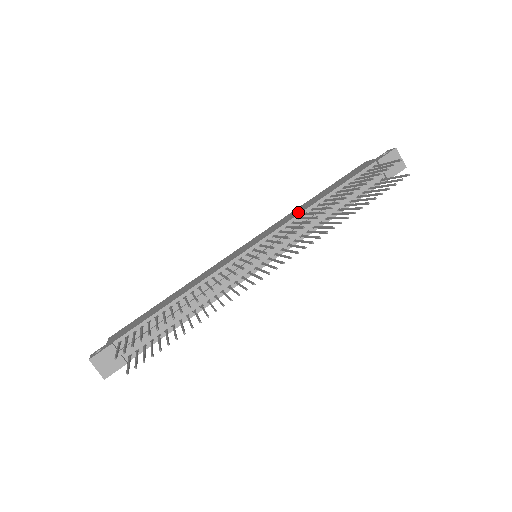
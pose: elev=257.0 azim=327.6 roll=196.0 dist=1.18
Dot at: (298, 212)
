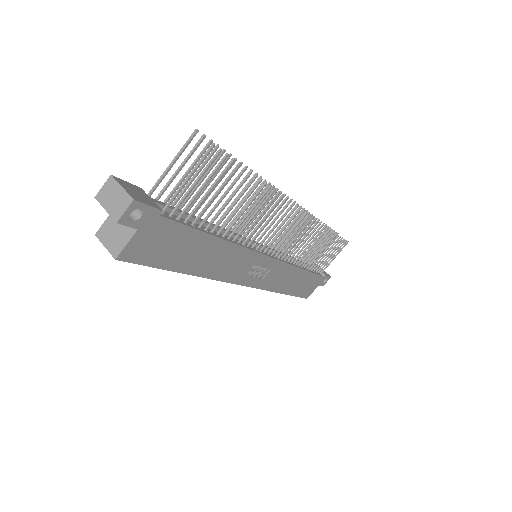
Dot at: occluded
